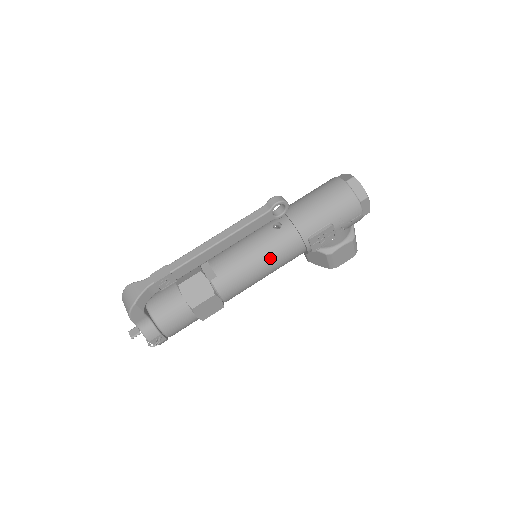
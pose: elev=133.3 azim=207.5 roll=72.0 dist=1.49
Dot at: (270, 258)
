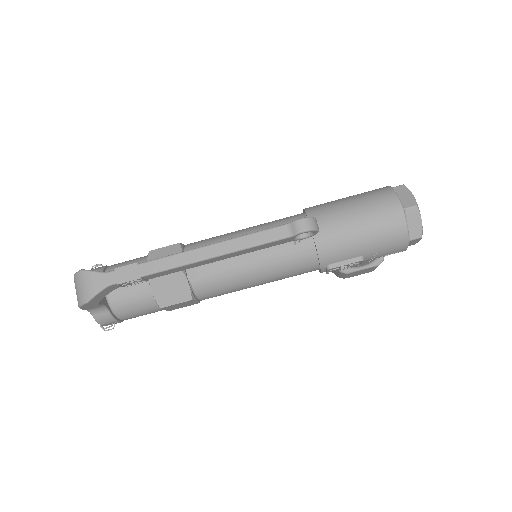
Dot at: (272, 275)
